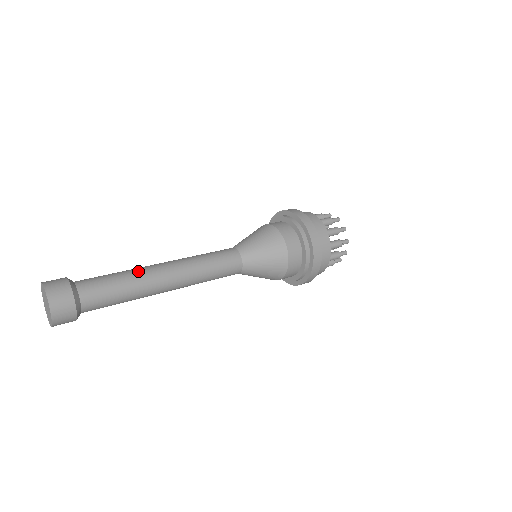
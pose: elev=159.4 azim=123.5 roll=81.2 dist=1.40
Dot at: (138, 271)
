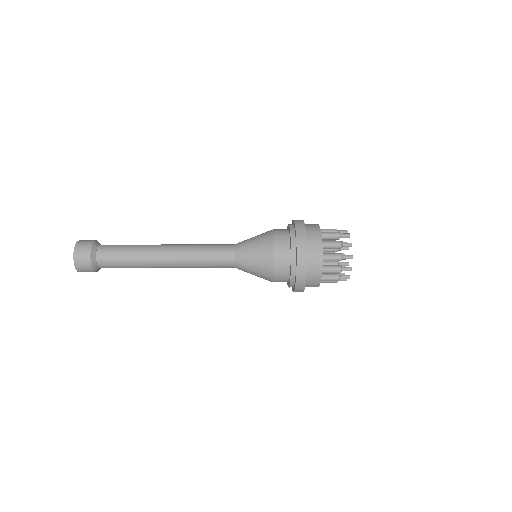
Dot at: (145, 245)
